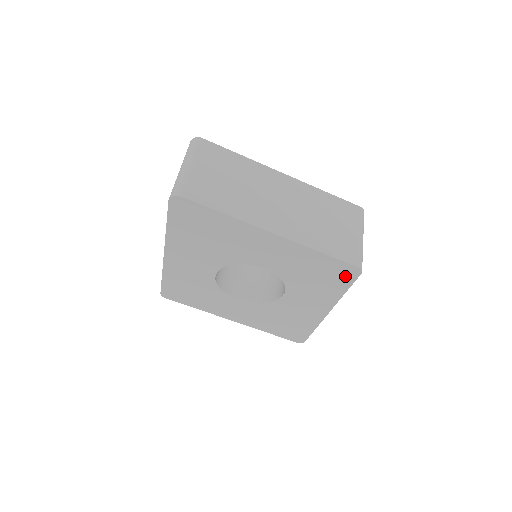
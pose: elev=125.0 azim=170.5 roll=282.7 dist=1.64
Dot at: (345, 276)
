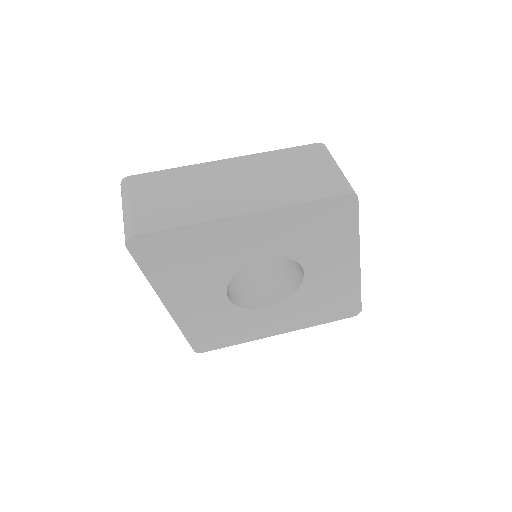
Dot at: (345, 212)
